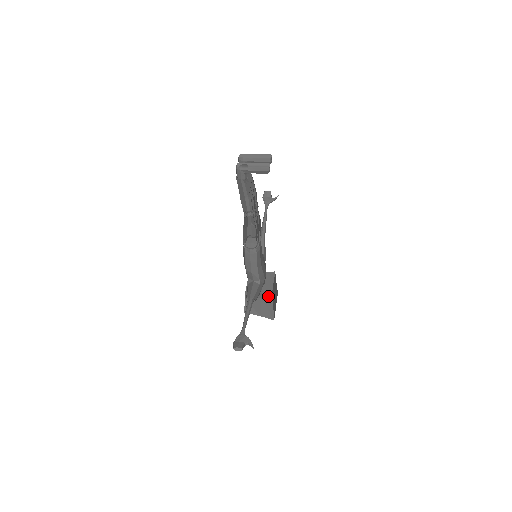
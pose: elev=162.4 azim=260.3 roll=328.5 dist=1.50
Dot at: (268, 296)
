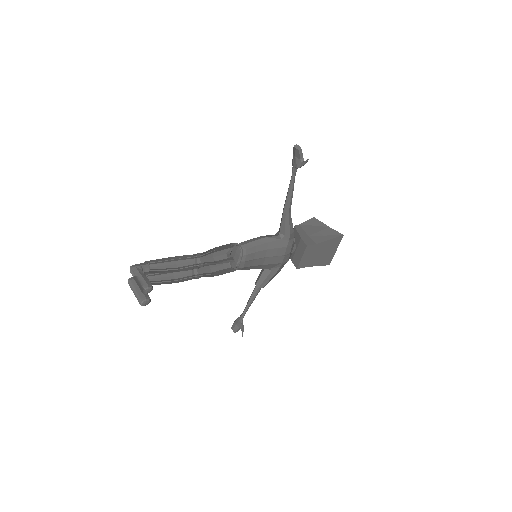
Dot at: occluded
